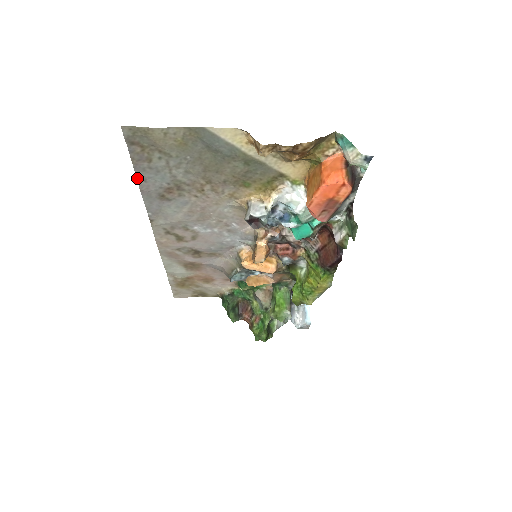
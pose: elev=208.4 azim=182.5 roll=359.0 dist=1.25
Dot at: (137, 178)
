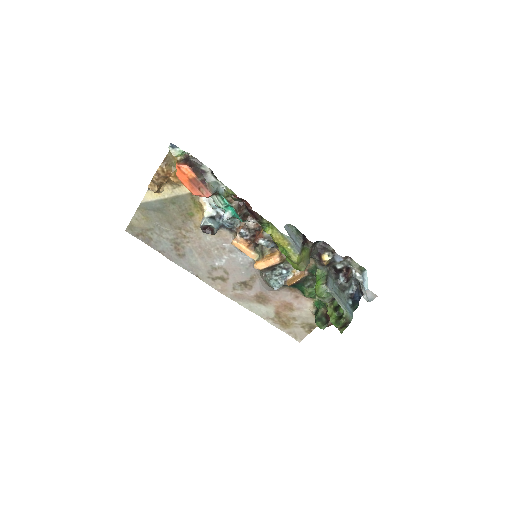
Dot at: (161, 253)
